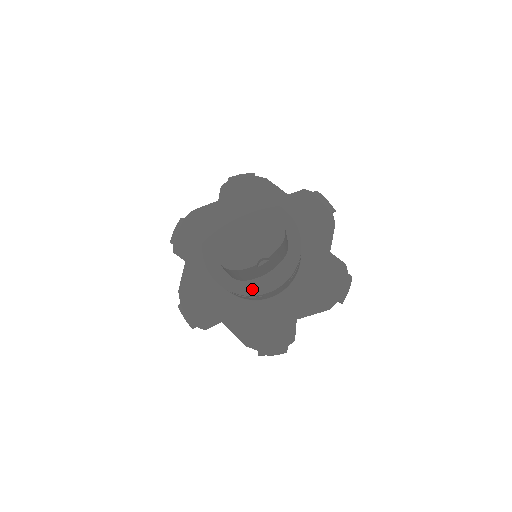
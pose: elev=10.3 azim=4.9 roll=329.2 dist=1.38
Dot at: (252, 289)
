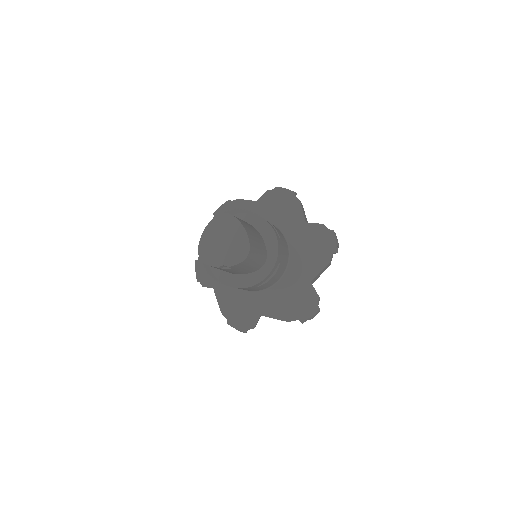
Dot at: (226, 279)
